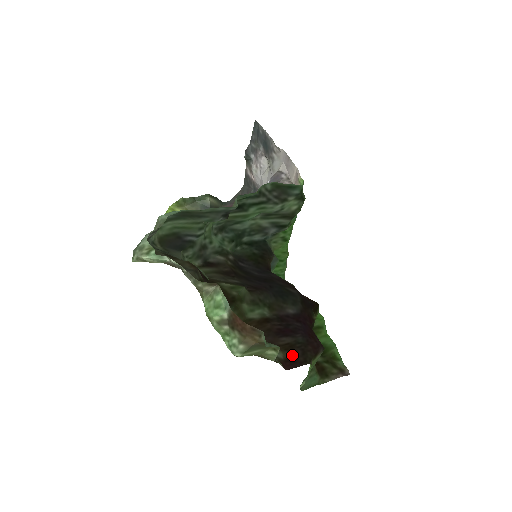
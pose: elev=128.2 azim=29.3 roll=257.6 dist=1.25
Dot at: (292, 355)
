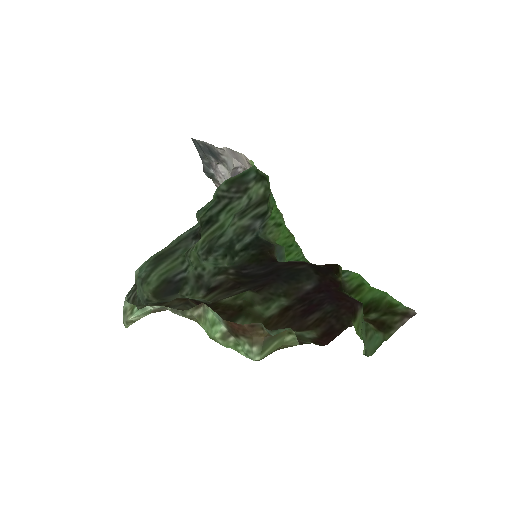
Dot at: (326, 328)
